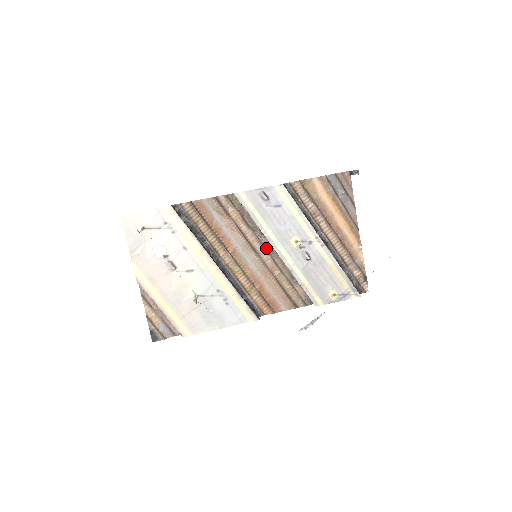
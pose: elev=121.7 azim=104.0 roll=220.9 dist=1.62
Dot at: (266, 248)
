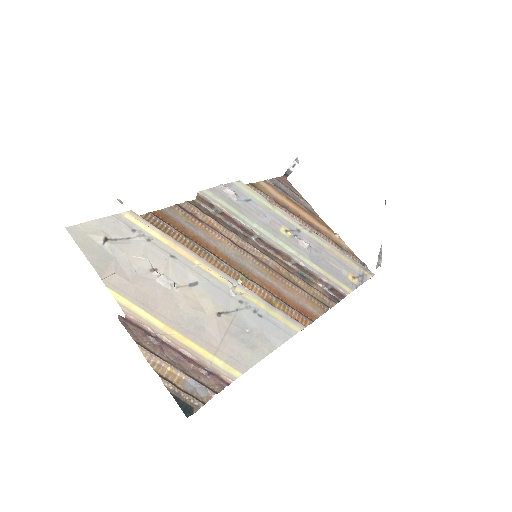
Dot at: (259, 250)
